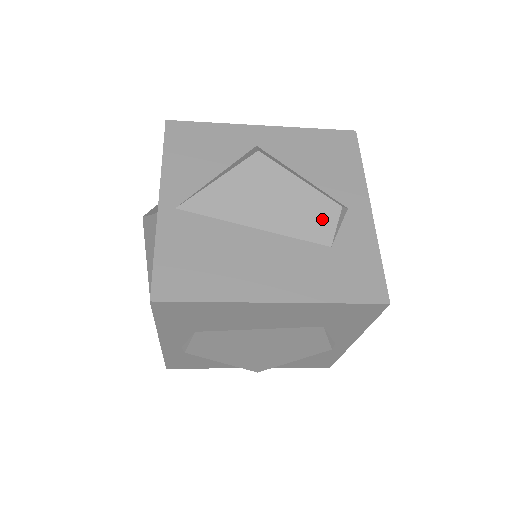
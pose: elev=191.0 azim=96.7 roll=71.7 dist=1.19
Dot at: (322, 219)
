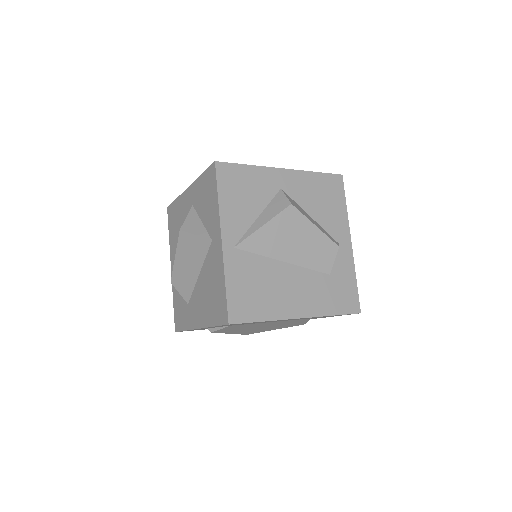
Dot at: (327, 256)
